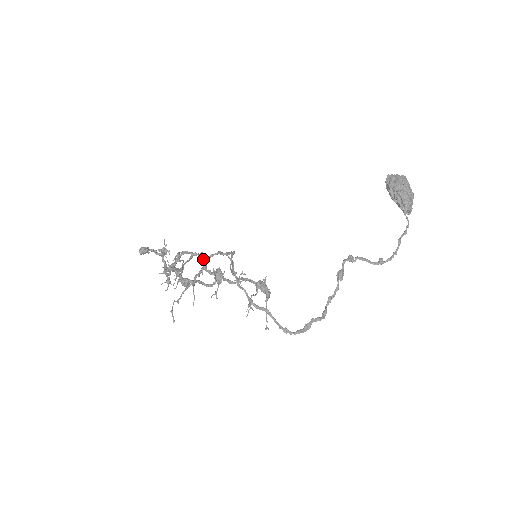
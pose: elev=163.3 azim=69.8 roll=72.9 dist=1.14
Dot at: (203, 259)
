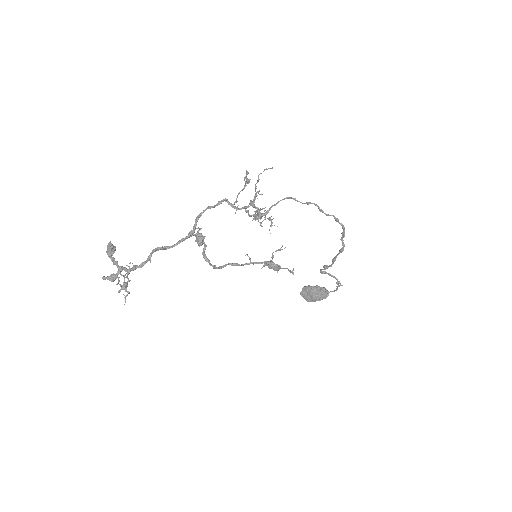
Dot at: (245, 206)
